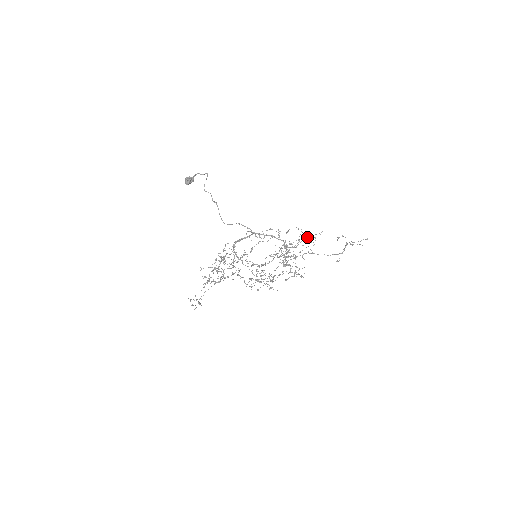
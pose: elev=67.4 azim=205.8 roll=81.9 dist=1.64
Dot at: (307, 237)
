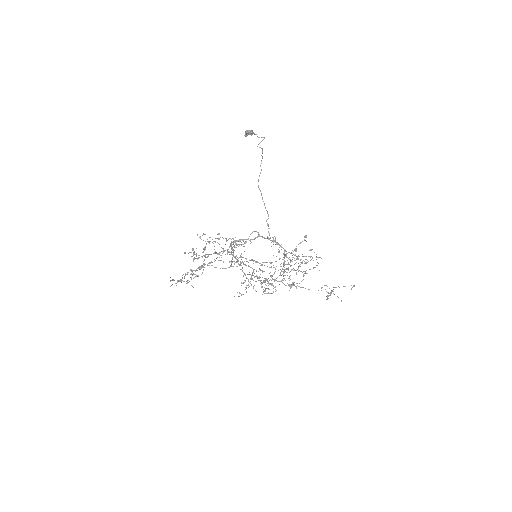
Dot at: occluded
